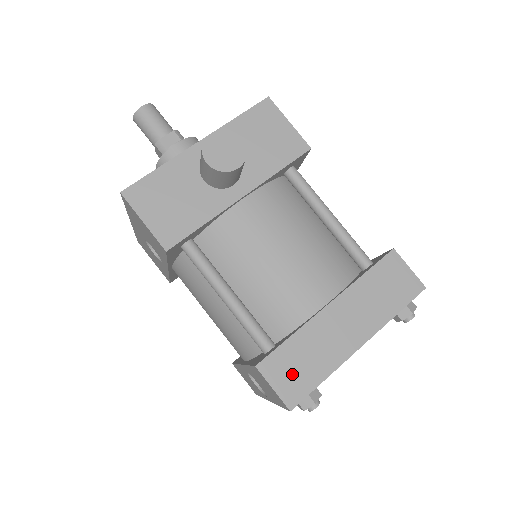
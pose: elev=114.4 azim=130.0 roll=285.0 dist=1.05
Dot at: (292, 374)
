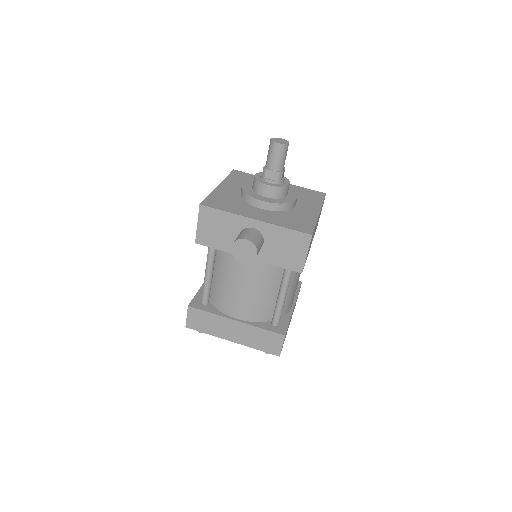
Dot at: (198, 321)
